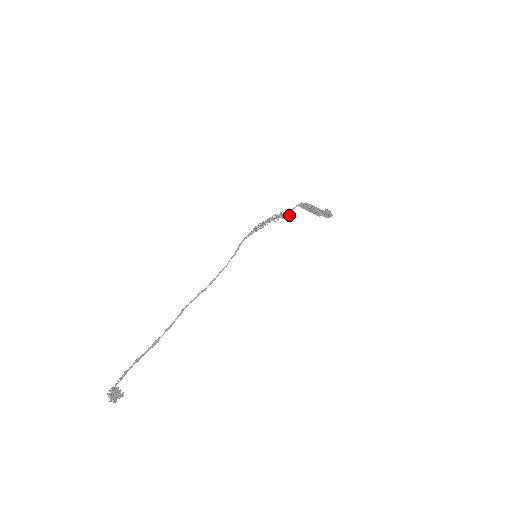
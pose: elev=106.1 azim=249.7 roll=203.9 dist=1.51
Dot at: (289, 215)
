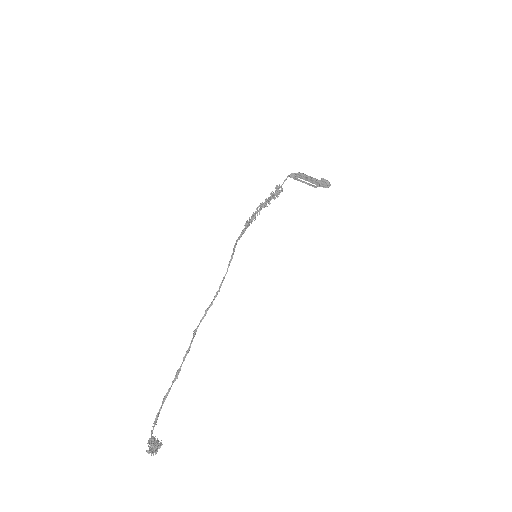
Dot at: occluded
